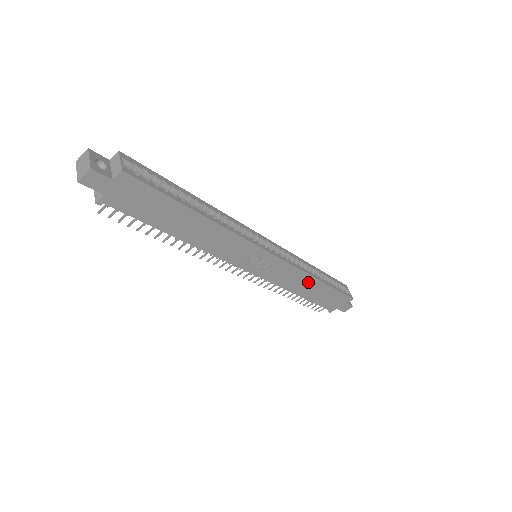
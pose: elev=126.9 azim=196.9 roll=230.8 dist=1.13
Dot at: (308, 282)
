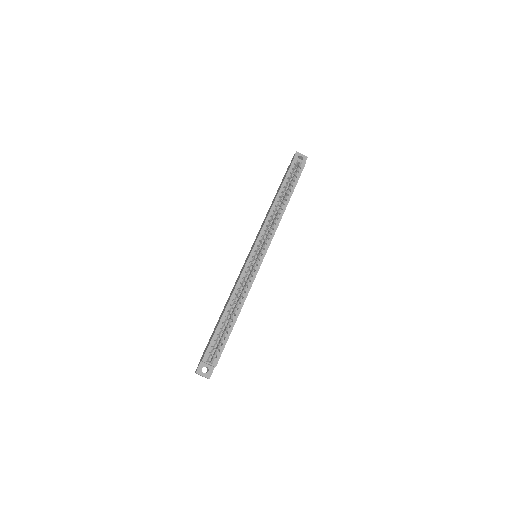
Dot at: occluded
